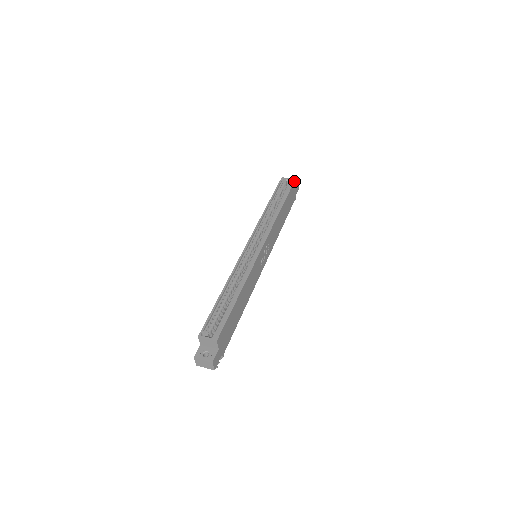
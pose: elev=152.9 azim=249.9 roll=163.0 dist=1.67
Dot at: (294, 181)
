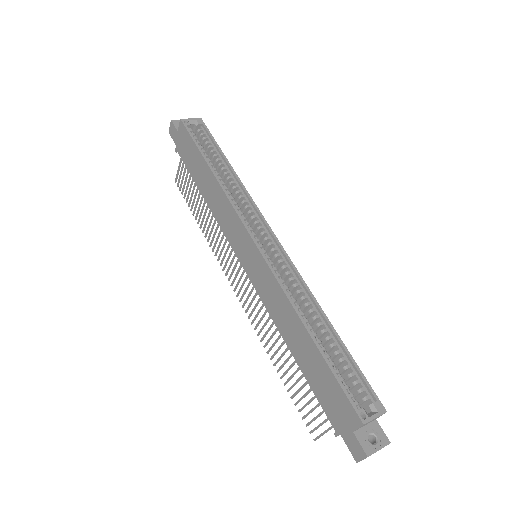
Dot at: (203, 122)
